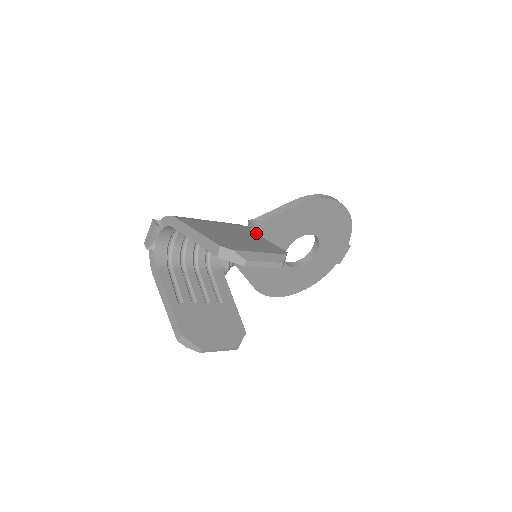
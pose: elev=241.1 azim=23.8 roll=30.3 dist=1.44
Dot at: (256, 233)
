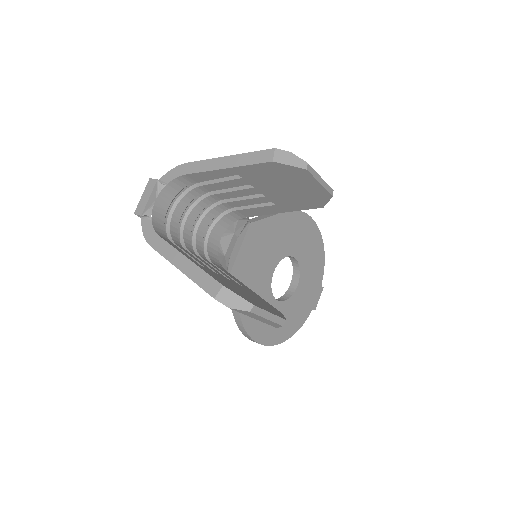
Dot at: (249, 235)
